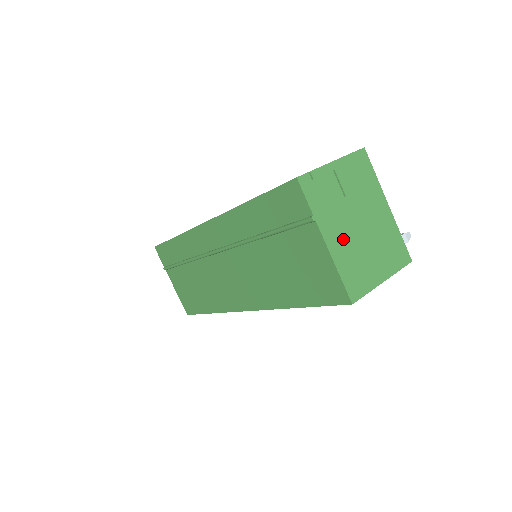
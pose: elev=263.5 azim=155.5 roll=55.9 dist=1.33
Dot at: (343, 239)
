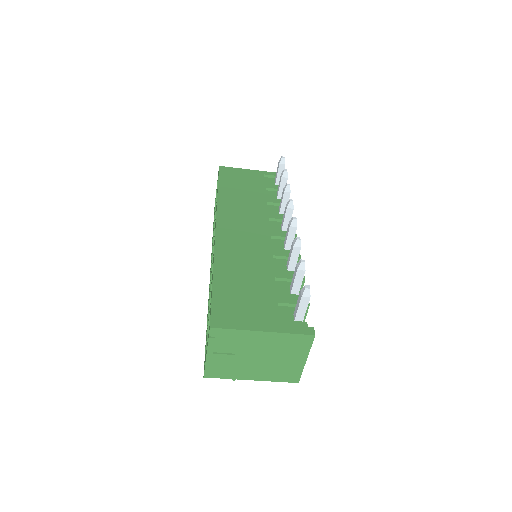
Dot at: (259, 371)
